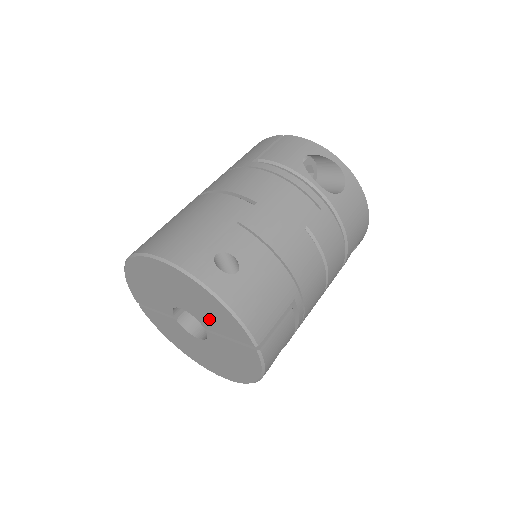
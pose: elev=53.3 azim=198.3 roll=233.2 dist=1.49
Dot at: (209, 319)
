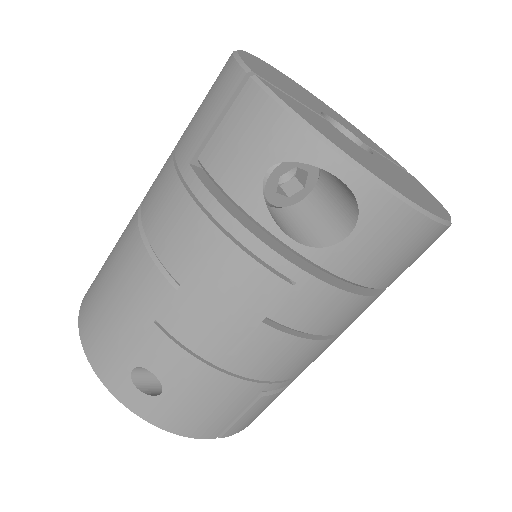
Dot at: occluded
